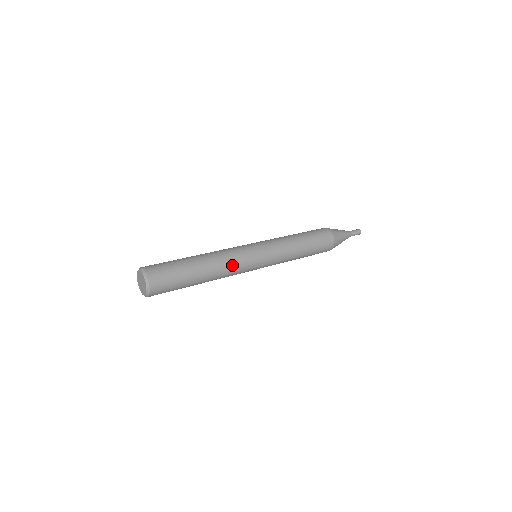
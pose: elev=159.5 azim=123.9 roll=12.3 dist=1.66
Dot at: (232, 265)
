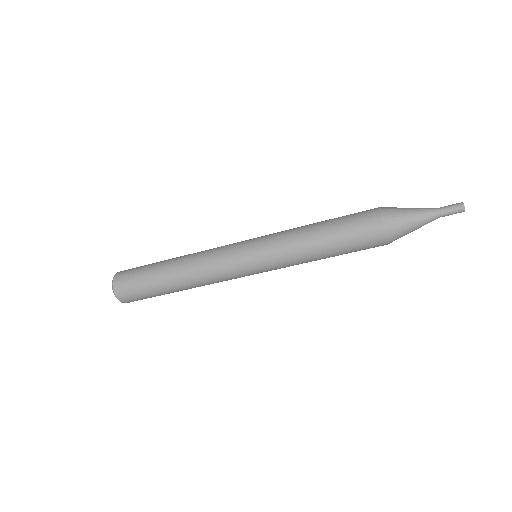
Dot at: (206, 265)
